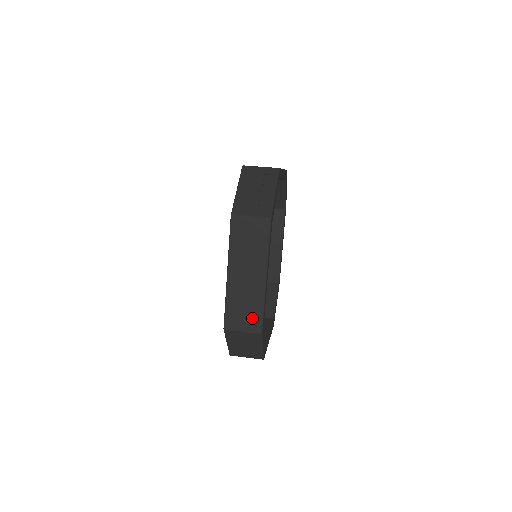
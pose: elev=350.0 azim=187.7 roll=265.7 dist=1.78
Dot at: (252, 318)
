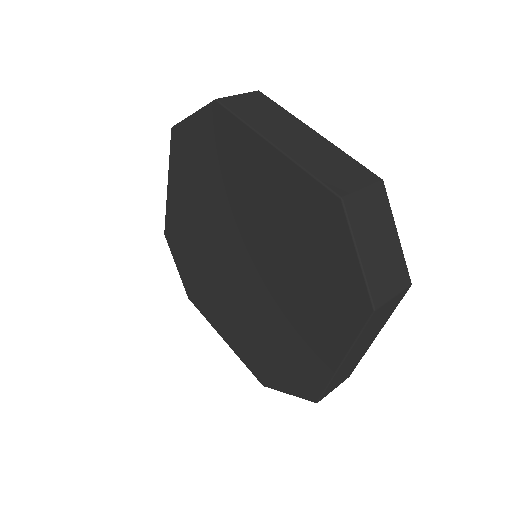
Dot at: (353, 170)
